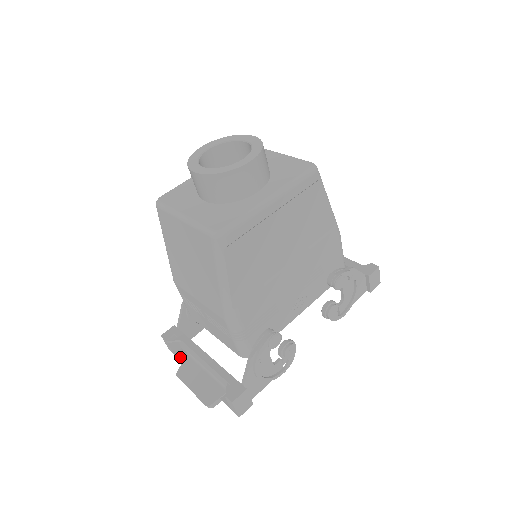
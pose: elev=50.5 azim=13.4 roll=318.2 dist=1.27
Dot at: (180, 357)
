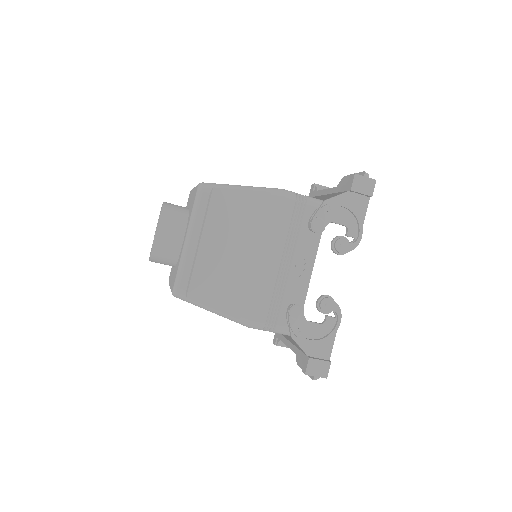
Dot at: occluded
